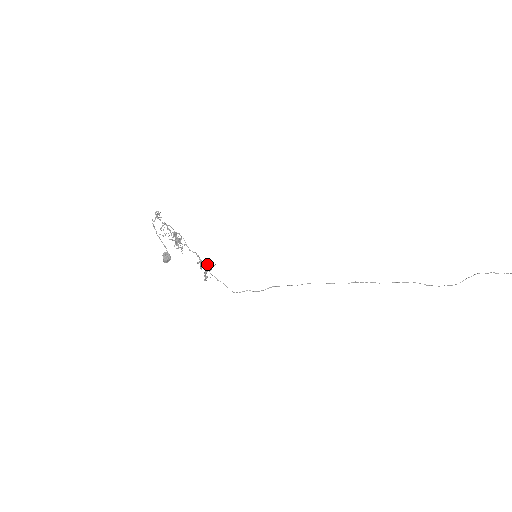
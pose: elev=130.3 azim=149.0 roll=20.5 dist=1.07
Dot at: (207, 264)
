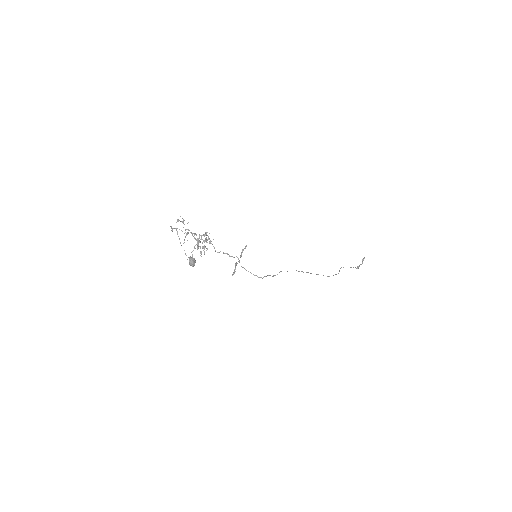
Dot at: (237, 257)
